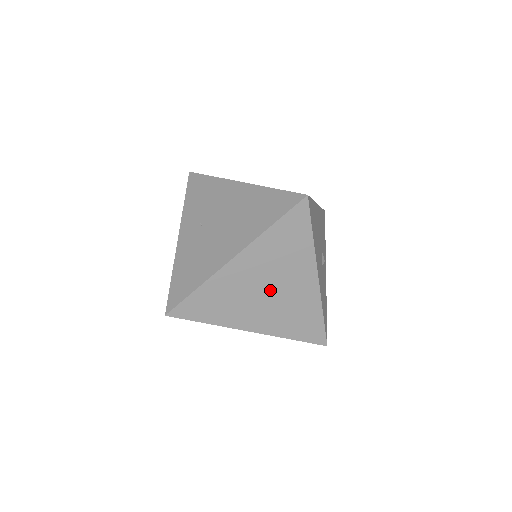
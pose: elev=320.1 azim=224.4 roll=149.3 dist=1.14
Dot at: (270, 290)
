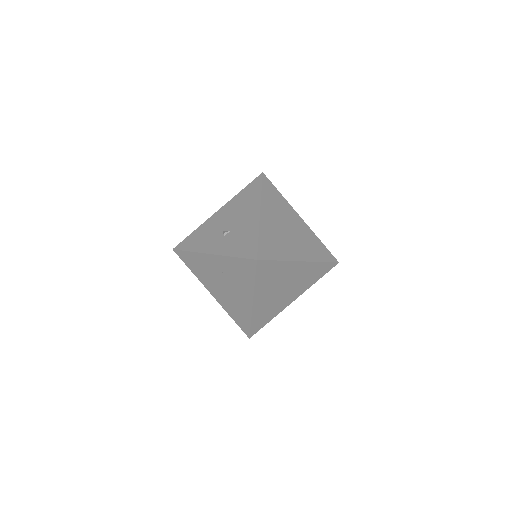
Dot at: occluded
